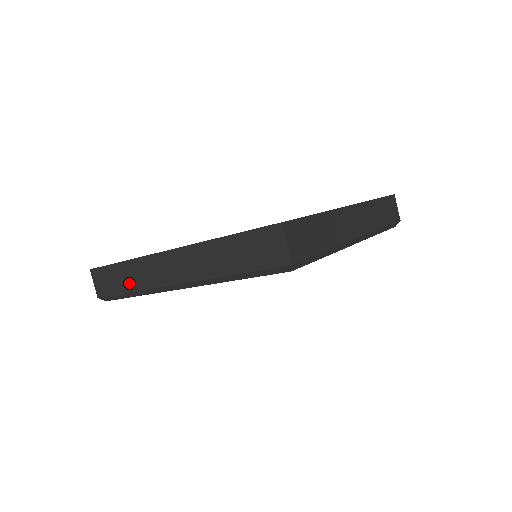
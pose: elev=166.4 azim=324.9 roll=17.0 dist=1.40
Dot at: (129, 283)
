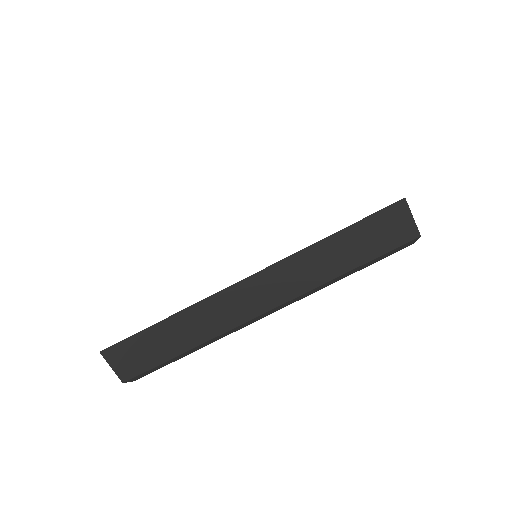
Dot at: (183, 341)
